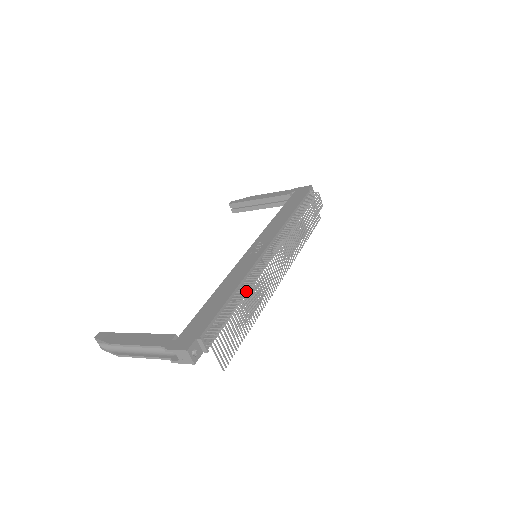
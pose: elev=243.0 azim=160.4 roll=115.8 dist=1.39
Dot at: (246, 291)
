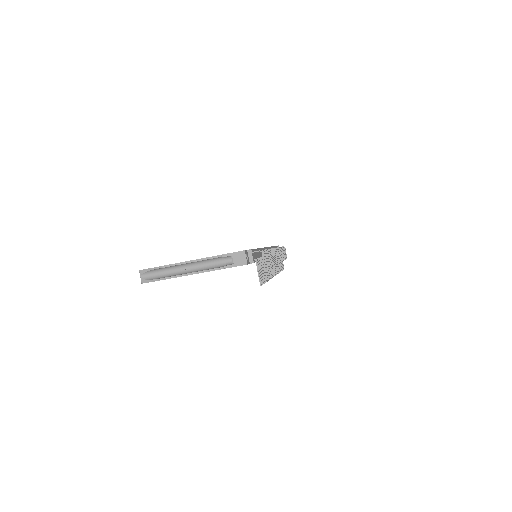
Dot at: occluded
